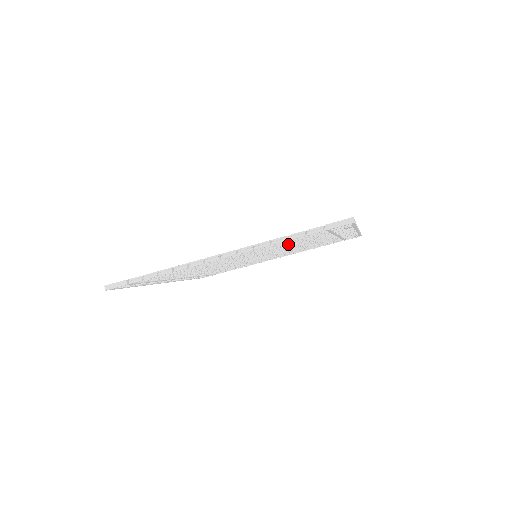
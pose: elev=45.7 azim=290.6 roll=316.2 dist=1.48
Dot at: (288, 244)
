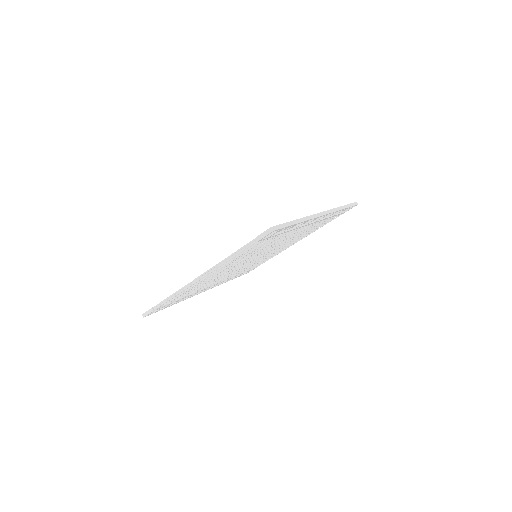
Dot at: (252, 251)
